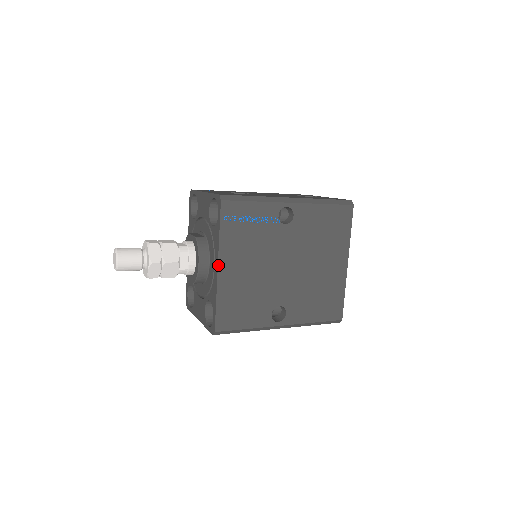
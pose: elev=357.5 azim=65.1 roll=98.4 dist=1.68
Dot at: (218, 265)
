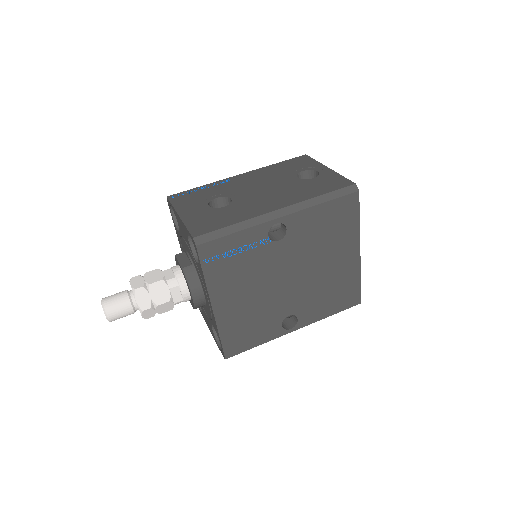
Dot at: (212, 305)
